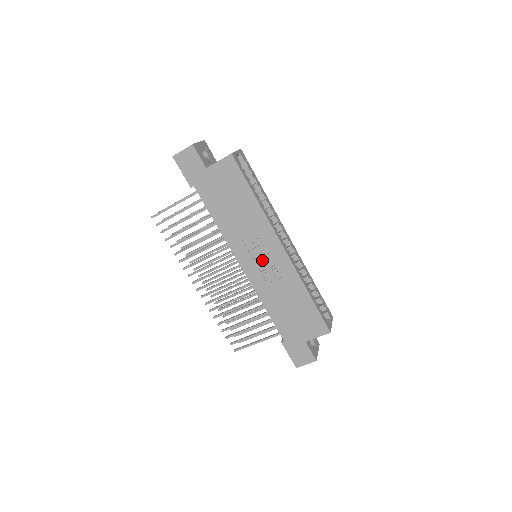
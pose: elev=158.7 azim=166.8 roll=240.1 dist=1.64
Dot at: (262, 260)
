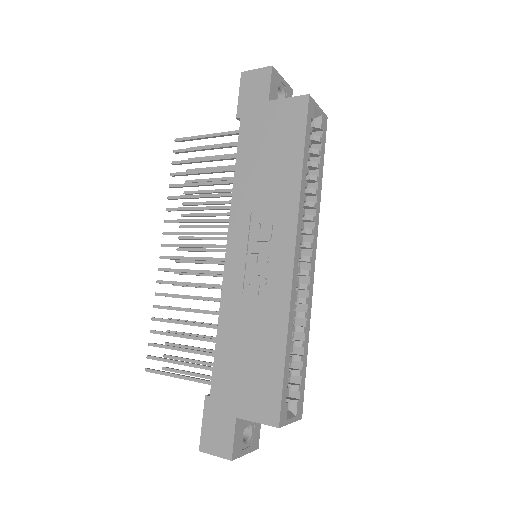
Dot at: (257, 256)
